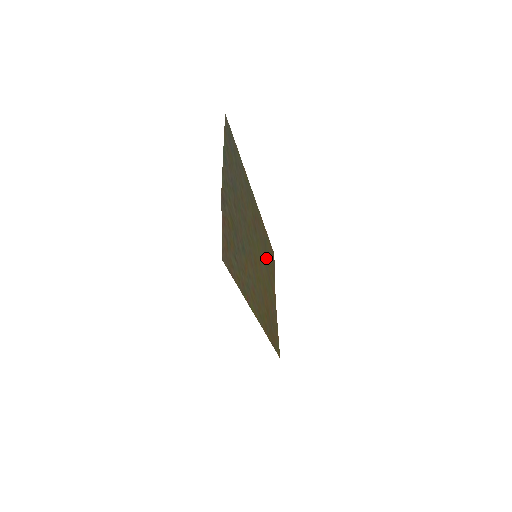
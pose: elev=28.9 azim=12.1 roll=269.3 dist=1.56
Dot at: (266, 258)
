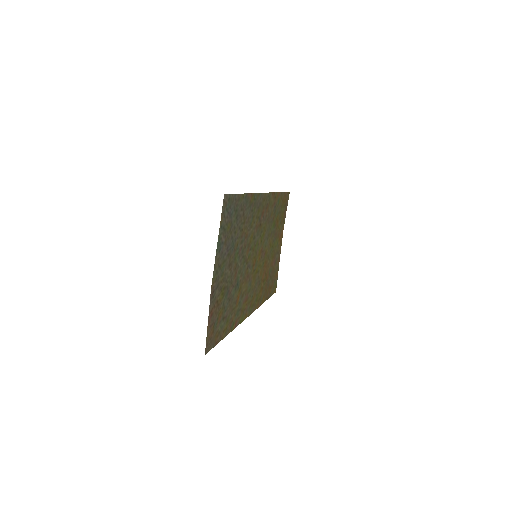
Dot at: (274, 222)
